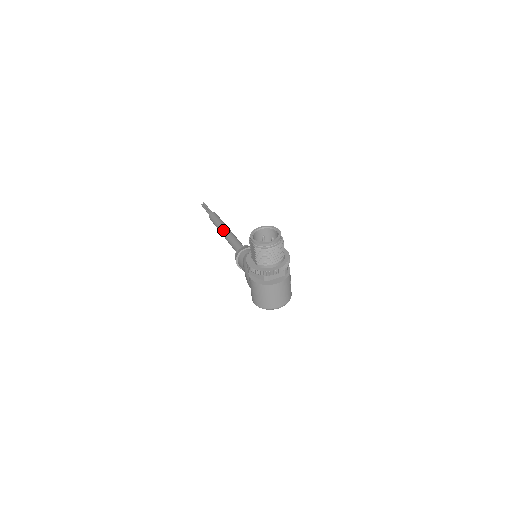
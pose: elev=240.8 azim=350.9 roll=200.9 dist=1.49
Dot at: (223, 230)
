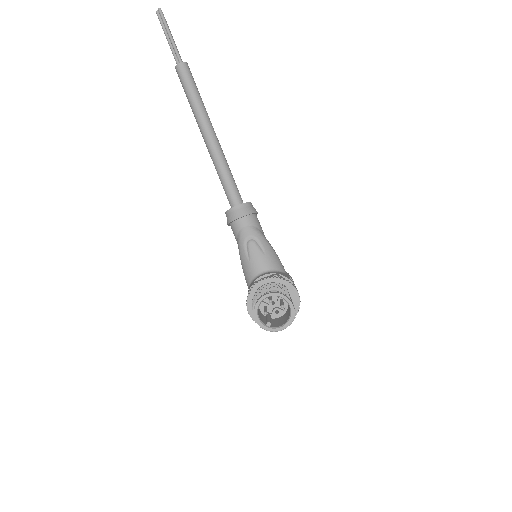
Dot at: (203, 133)
